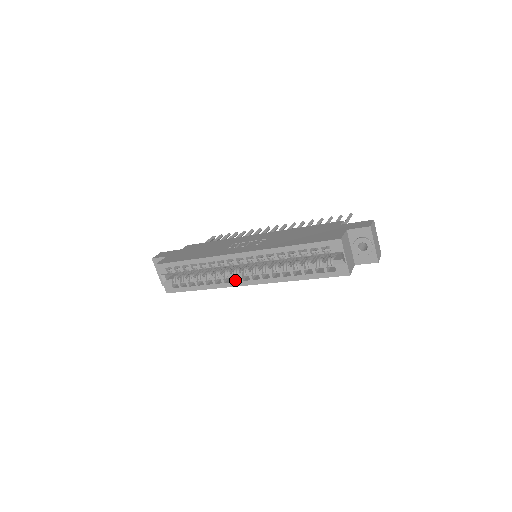
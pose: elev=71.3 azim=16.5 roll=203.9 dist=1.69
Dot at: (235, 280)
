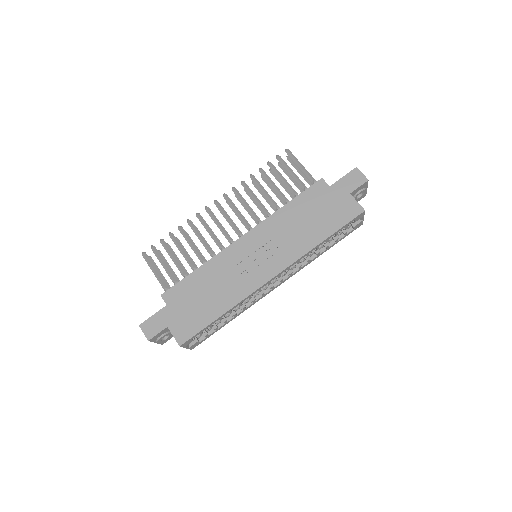
Dot at: occluded
